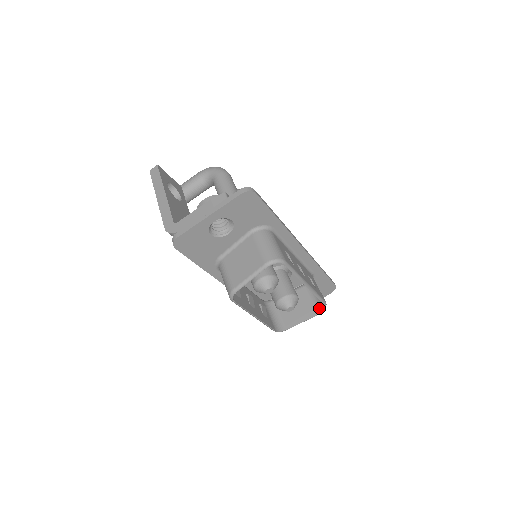
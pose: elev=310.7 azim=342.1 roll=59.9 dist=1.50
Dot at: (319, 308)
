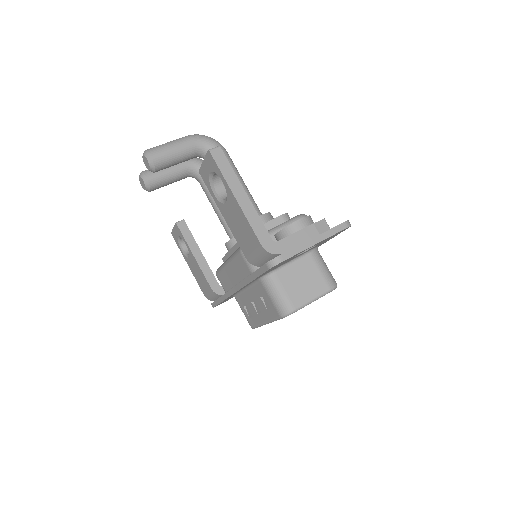
Dot at: occluded
